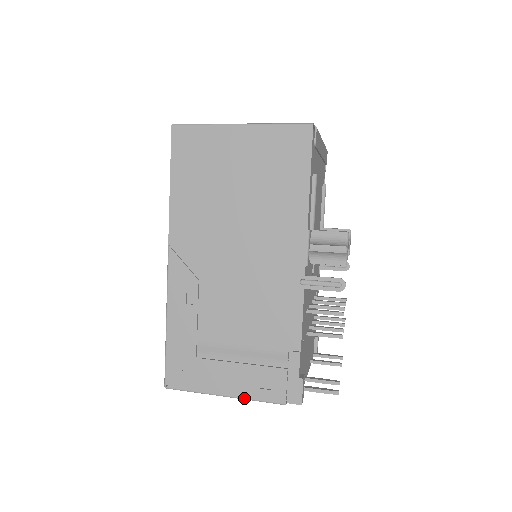
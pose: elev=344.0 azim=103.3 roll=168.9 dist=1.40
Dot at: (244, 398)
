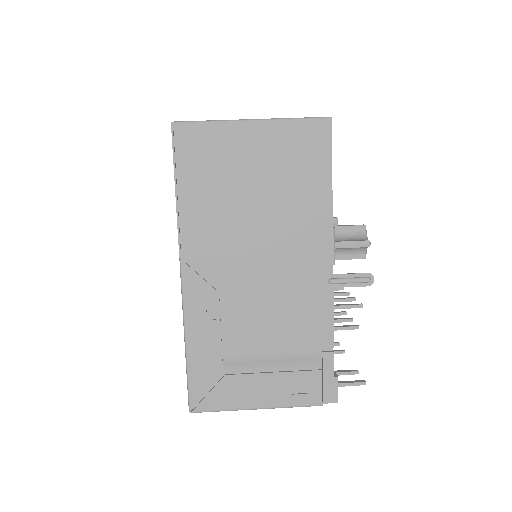
Dot at: (279, 407)
